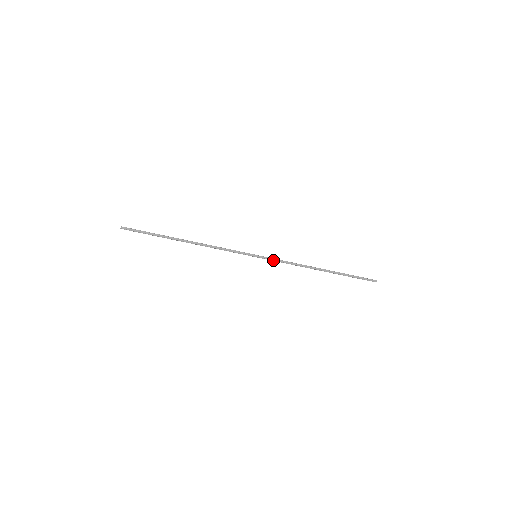
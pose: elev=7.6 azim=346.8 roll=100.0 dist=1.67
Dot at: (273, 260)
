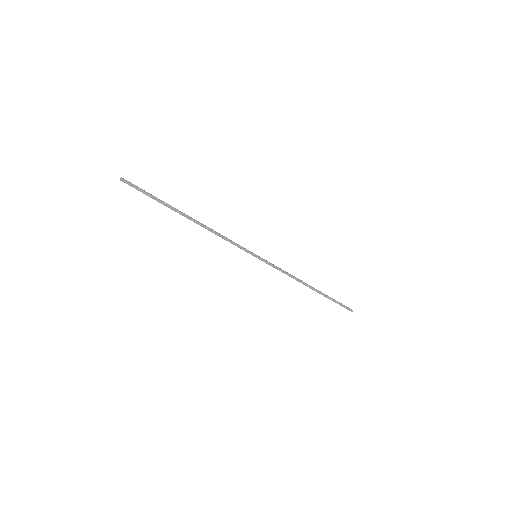
Dot at: (271, 265)
